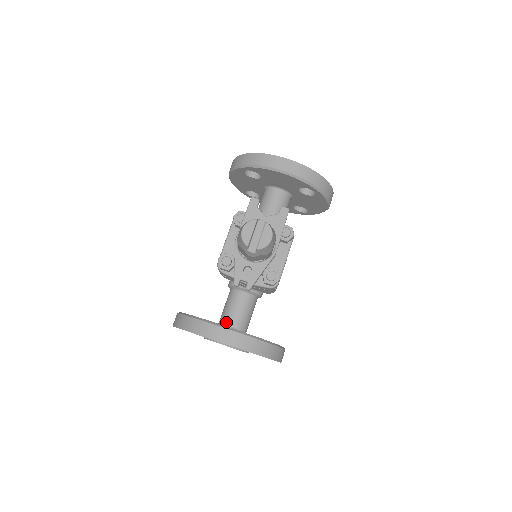
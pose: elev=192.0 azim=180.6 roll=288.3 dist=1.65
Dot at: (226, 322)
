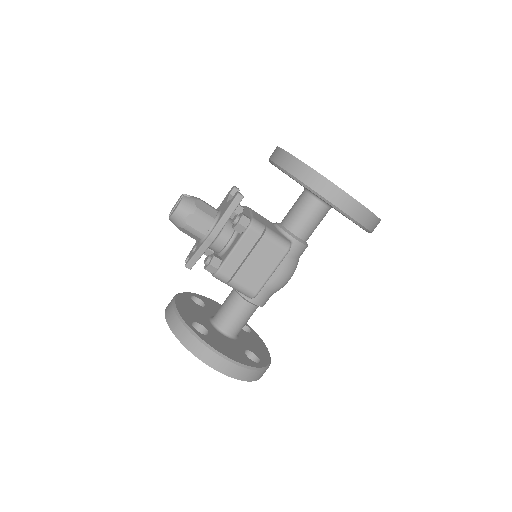
Dot at: occluded
